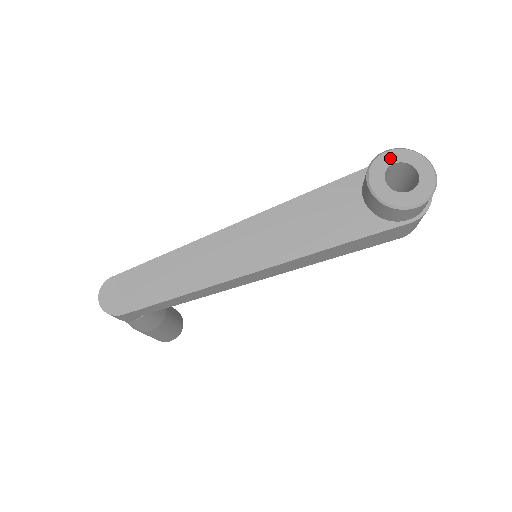
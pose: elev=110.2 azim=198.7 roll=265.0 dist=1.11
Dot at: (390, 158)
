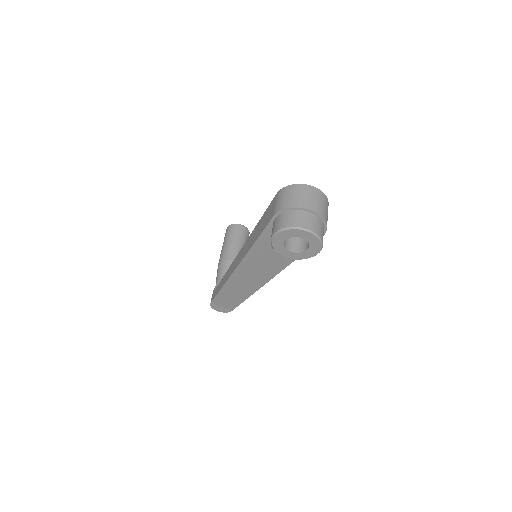
Dot at: (279, 239)
